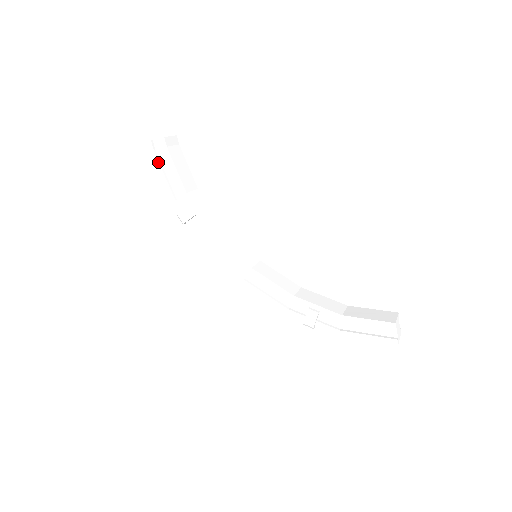
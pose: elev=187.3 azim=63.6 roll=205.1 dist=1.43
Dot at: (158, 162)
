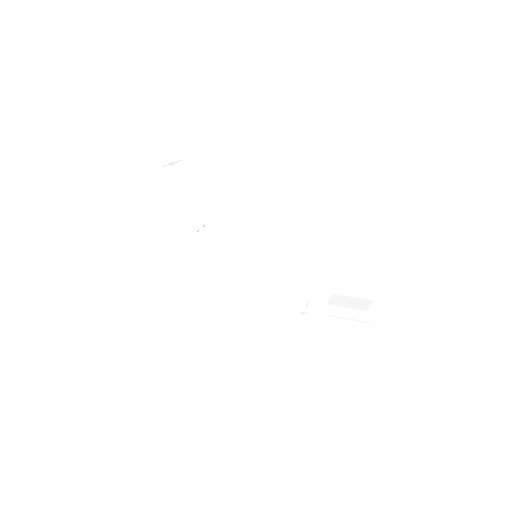
Dot at: (171, 184)
